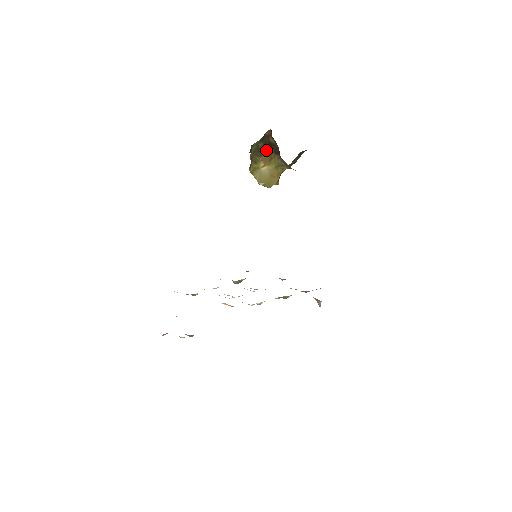
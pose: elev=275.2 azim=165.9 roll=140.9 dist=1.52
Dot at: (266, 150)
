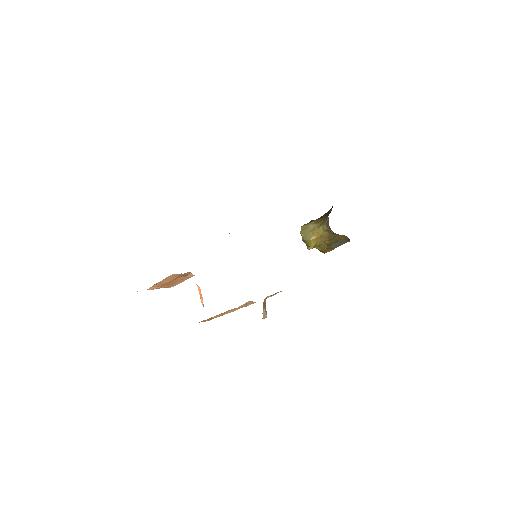
Dot at: (323, 217)
